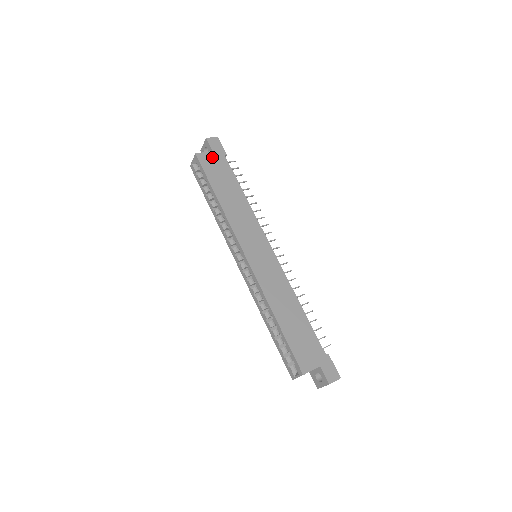
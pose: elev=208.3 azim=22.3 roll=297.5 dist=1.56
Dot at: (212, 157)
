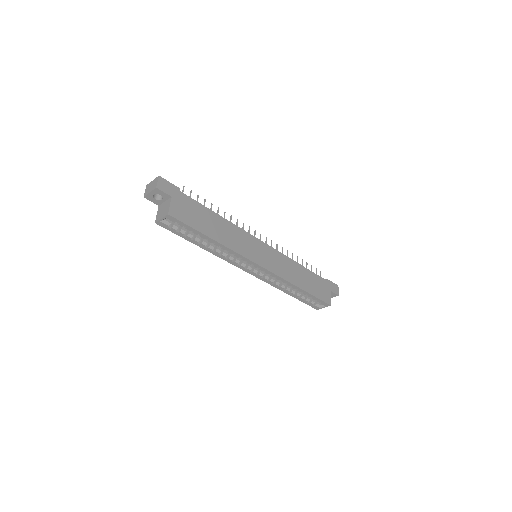
Dot at: (177, 204)
